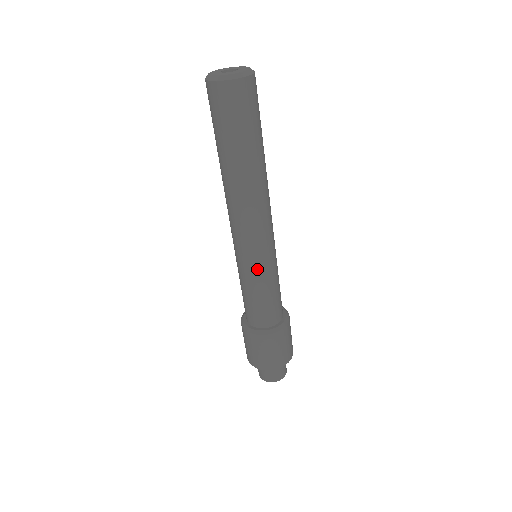
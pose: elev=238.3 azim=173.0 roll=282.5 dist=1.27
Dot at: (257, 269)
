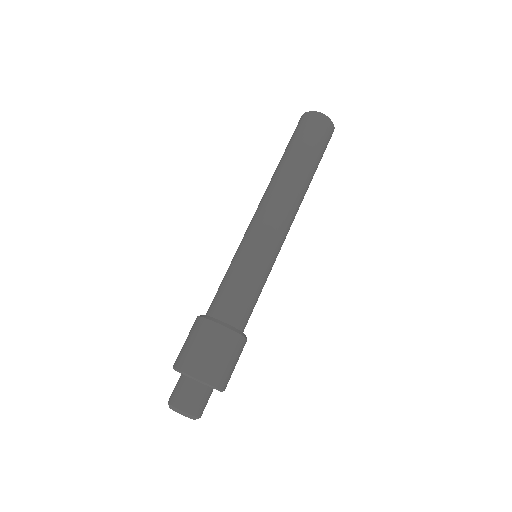
Dot at: (241, 249)
